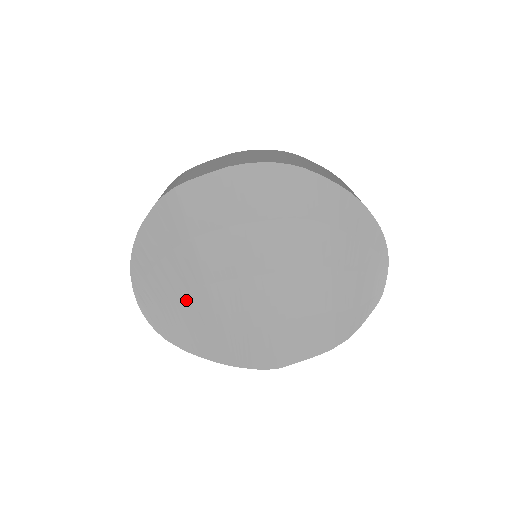
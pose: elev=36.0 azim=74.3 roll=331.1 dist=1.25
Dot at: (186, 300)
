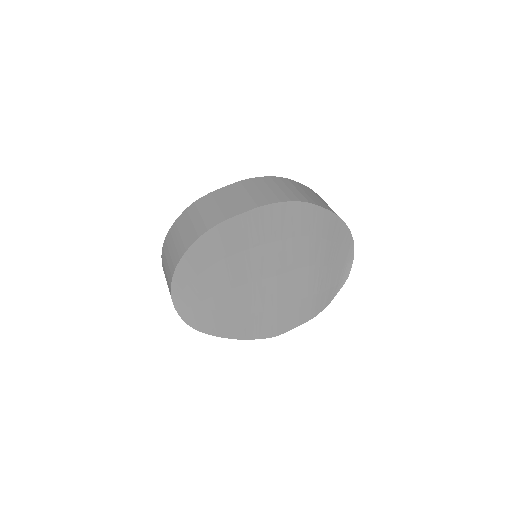
Dot at: (215, 300)
